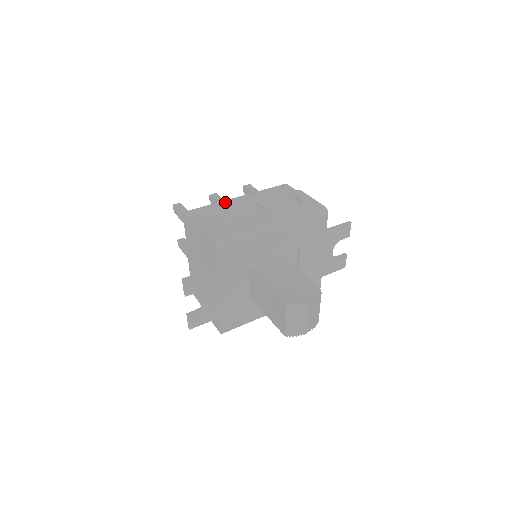
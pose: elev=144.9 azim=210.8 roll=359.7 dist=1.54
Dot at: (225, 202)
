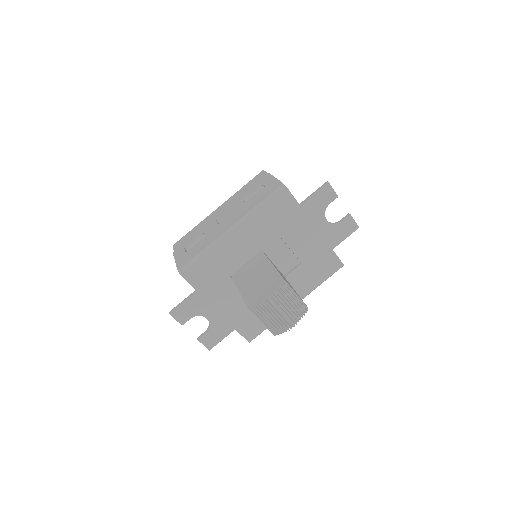
Dot at: (206, 219)
